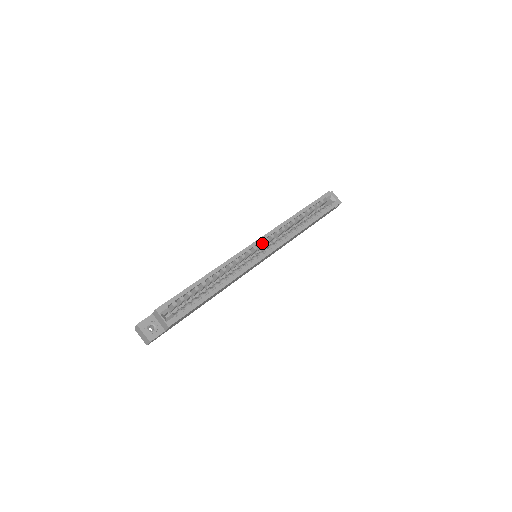
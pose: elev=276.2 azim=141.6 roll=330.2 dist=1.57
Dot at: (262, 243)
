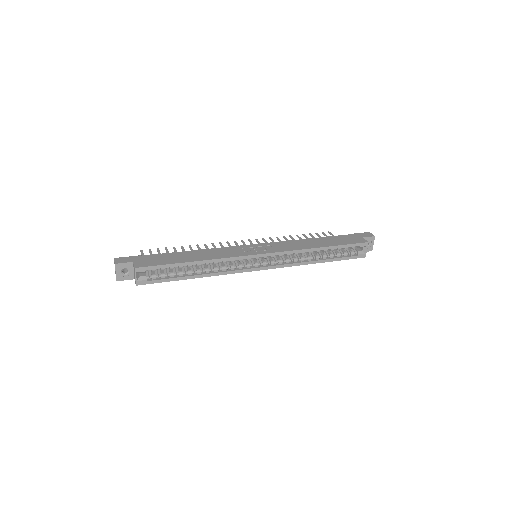
Dot at: (266, 257)
